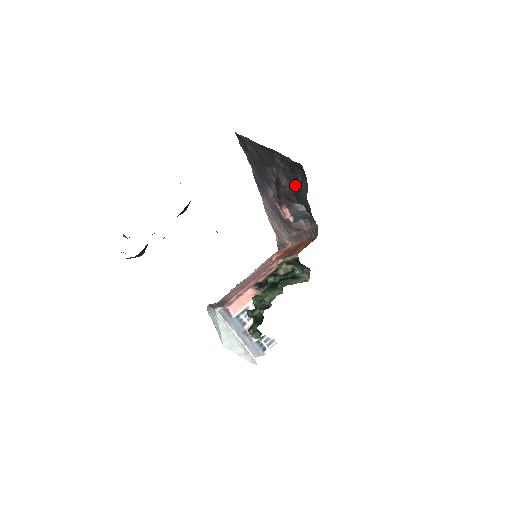
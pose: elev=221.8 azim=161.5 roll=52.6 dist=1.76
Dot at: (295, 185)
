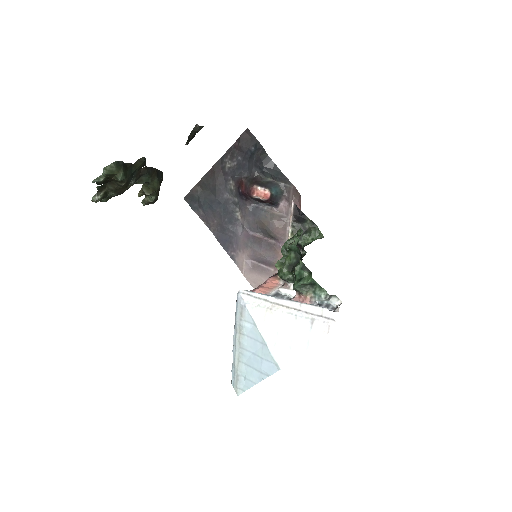
Dot at: (252, 157)
